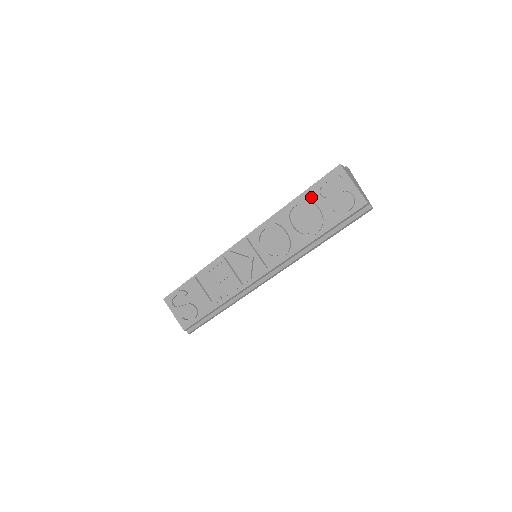
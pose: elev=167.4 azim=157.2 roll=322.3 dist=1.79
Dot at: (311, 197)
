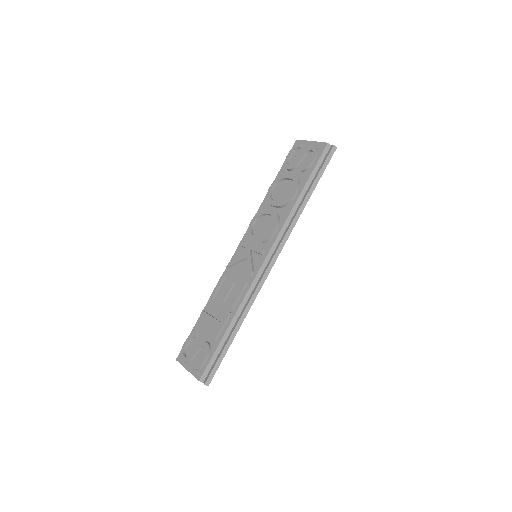
Dot at: occluded
